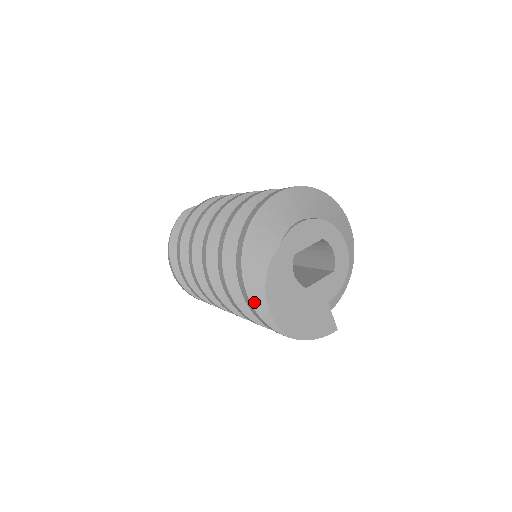
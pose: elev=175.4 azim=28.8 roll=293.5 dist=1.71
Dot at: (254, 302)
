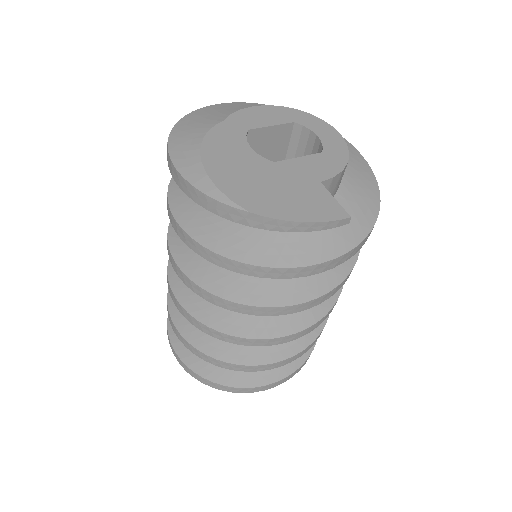
Dot at: (183, 170)
